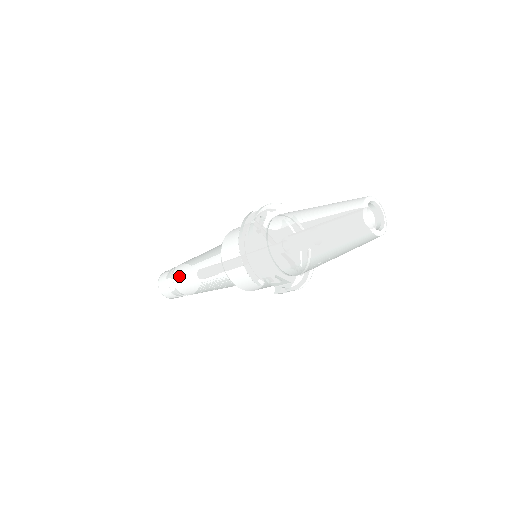
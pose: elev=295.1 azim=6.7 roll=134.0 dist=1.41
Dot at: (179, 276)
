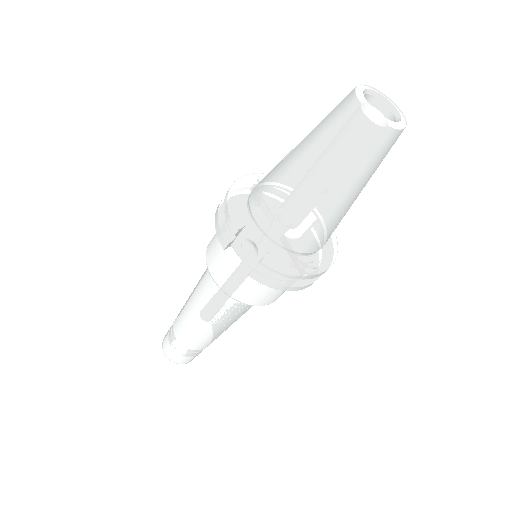
Dot at: occluded
